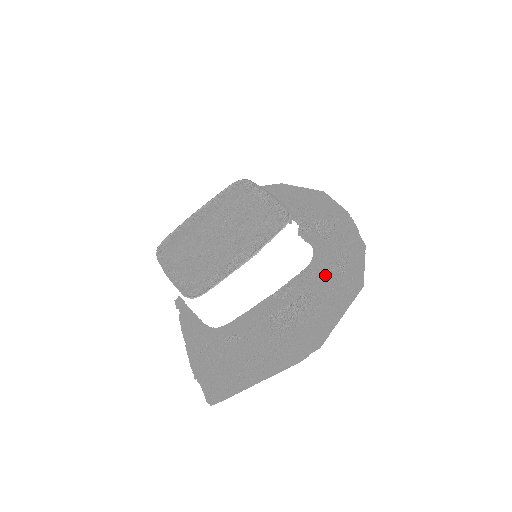
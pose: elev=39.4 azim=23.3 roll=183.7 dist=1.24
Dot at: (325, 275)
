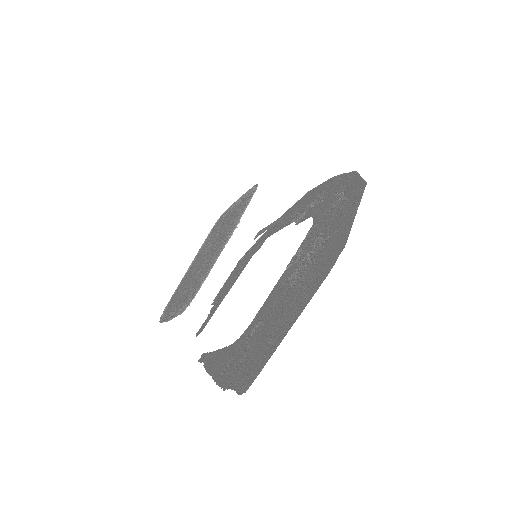
Dot at: (328, 214)
